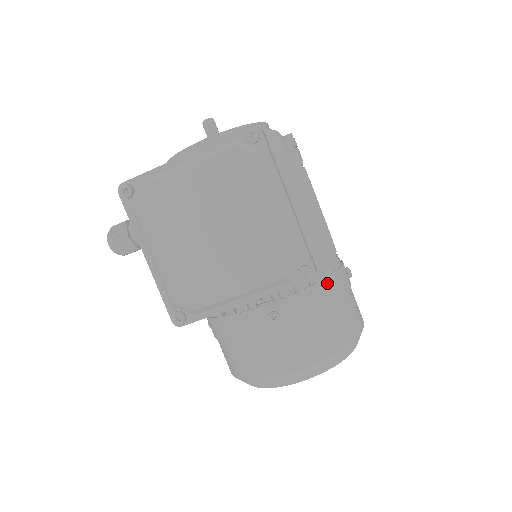
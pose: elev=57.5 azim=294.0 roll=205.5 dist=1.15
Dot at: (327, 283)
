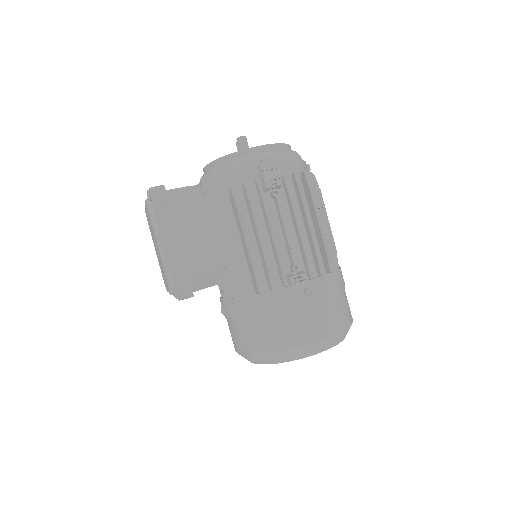
Dot at: (255, 299)
